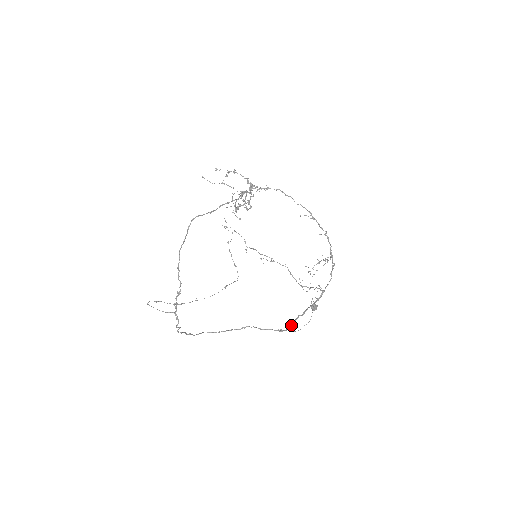
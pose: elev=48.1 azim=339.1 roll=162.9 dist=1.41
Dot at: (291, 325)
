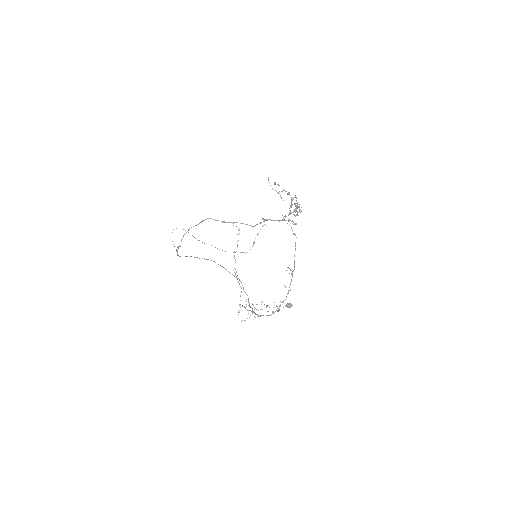
Dot at: (250, 307)
